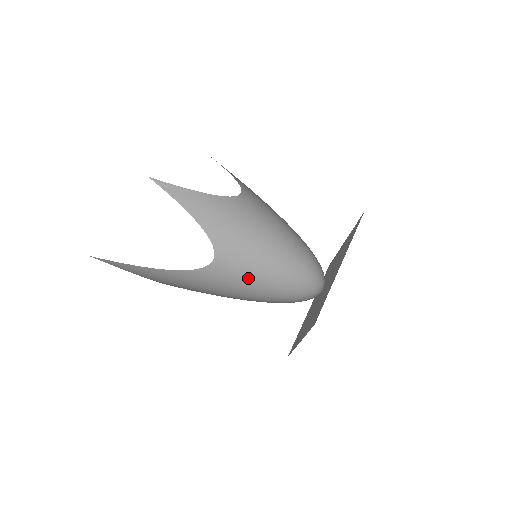
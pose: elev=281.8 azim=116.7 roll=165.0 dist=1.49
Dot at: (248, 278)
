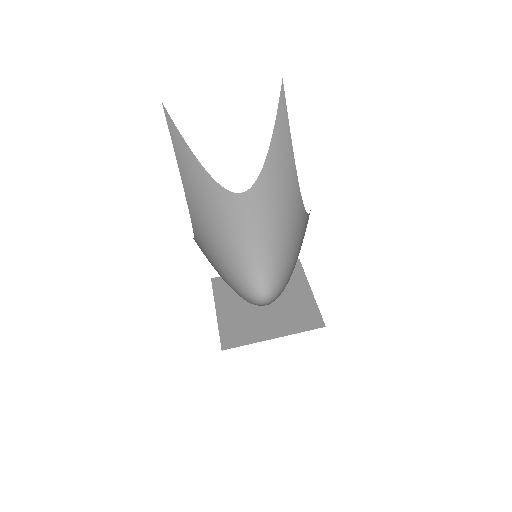
Dot at: (245, 232)
